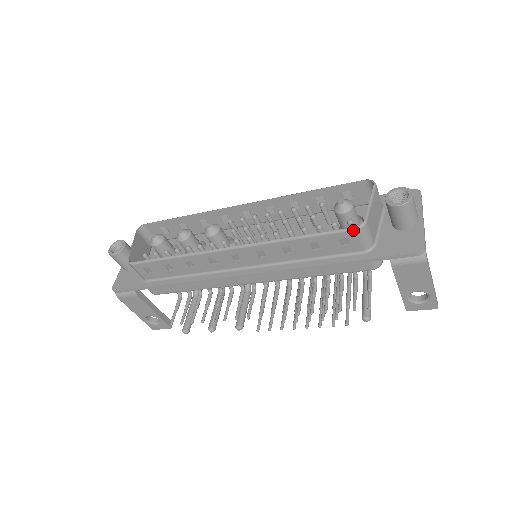
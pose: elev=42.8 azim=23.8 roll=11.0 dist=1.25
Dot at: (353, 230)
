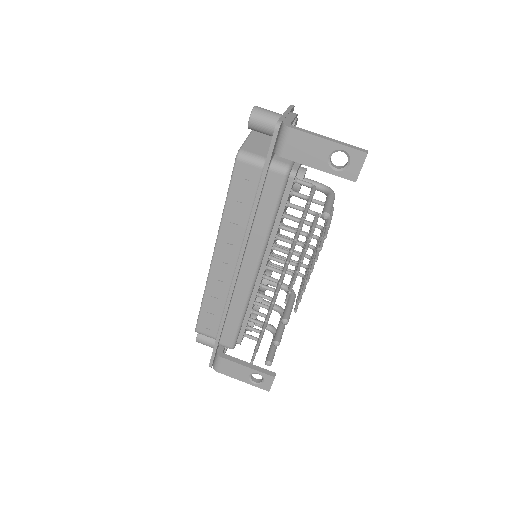
Dot at: (236, 162)
